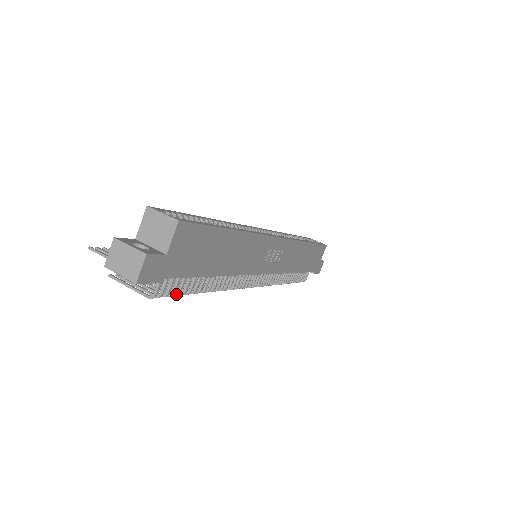
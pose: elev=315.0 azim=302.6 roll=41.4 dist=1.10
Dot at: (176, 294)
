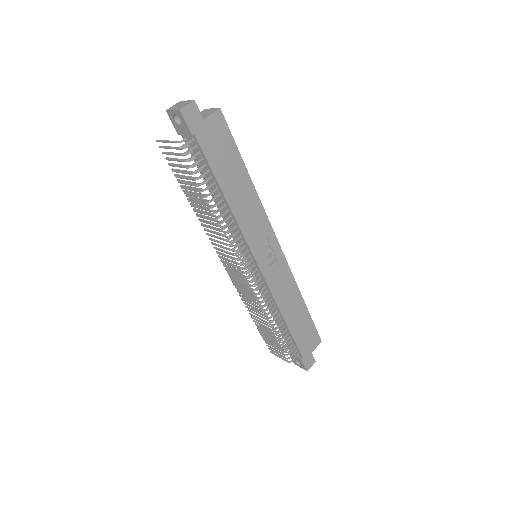
Dot at: (193, 172)
